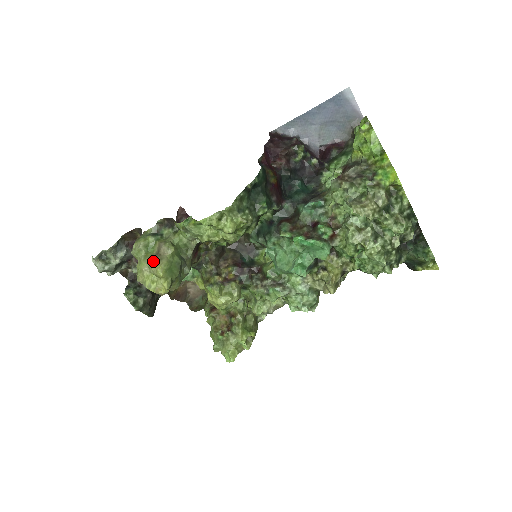
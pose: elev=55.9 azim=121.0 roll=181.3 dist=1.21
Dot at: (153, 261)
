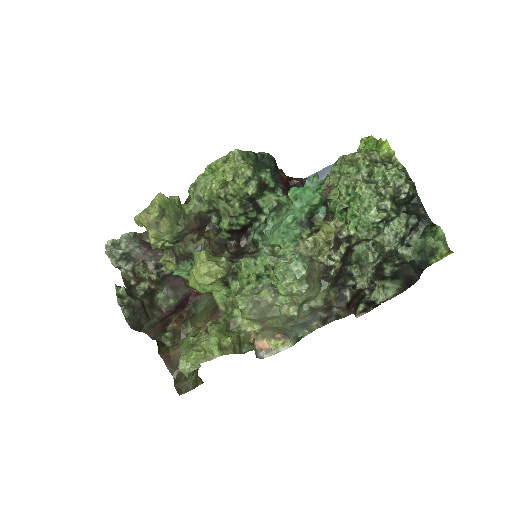
Dot at: occluded
